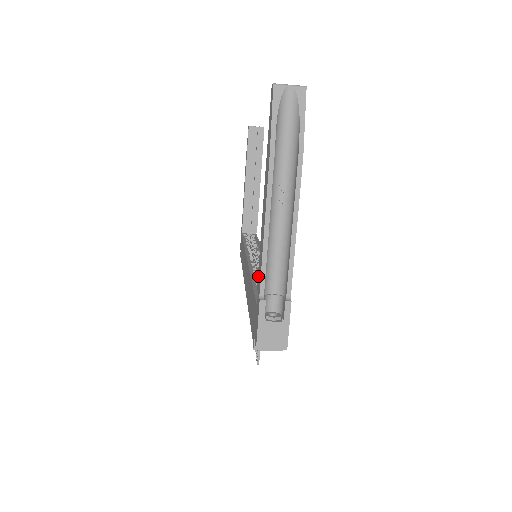
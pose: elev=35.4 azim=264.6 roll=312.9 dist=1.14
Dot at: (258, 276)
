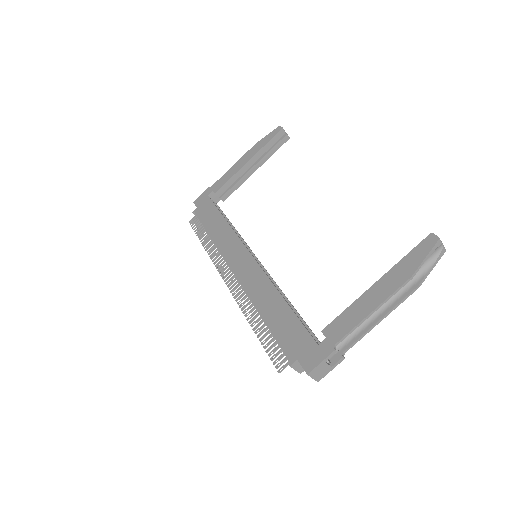
Dot at: (332, 327)
